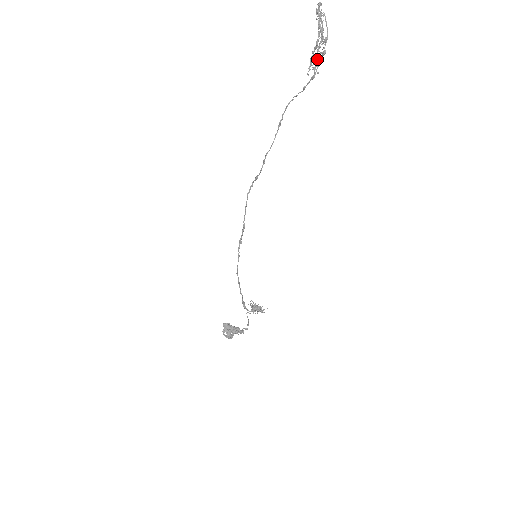
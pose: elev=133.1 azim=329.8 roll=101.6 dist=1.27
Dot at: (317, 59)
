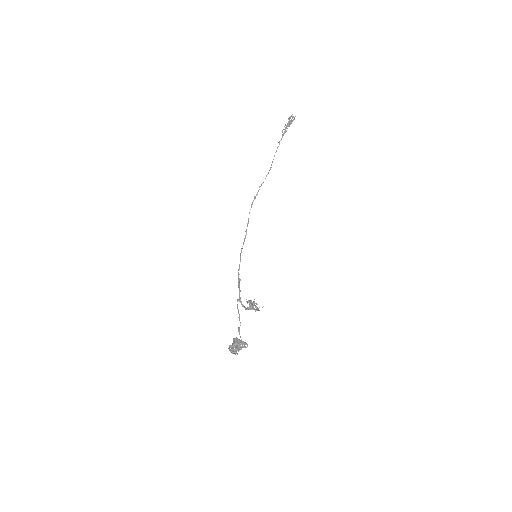
Dot at: (285, 128)
